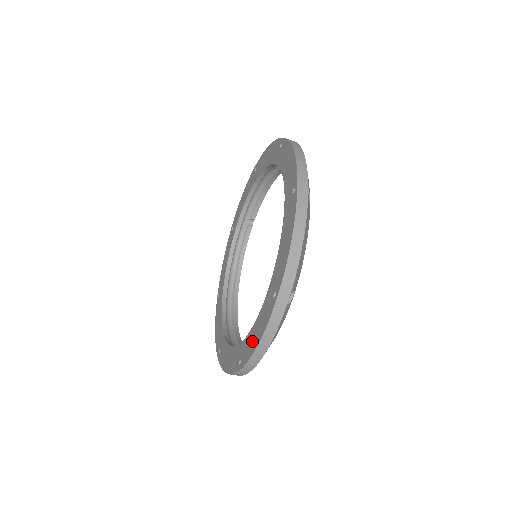
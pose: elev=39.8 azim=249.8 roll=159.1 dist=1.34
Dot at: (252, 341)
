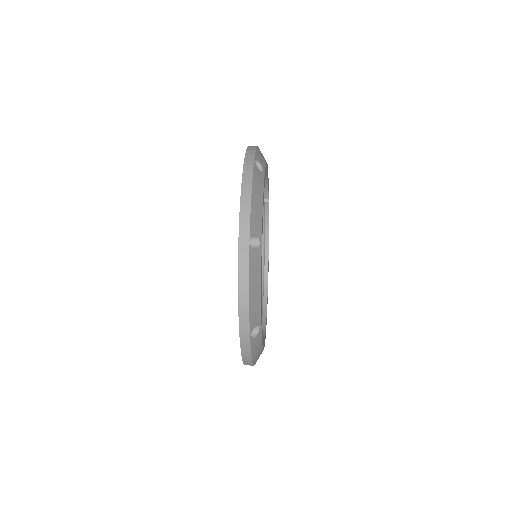
Dot at: occluded
